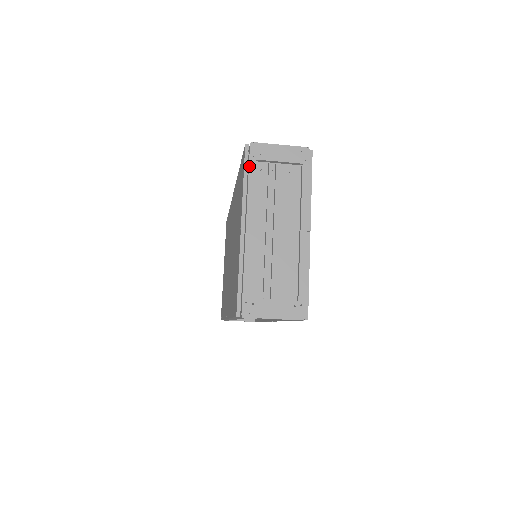
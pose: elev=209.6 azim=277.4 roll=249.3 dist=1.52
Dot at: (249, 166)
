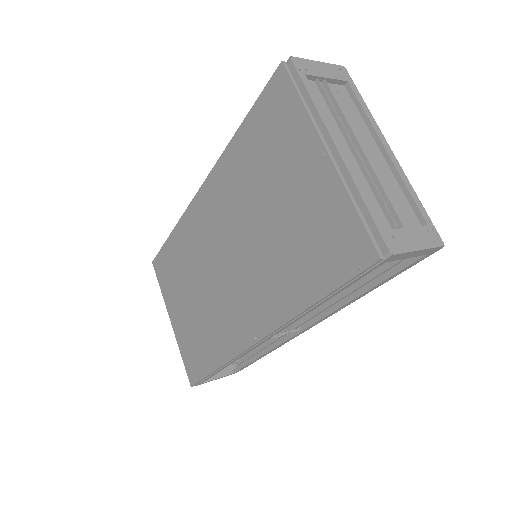
Dot at: (302, 81)
